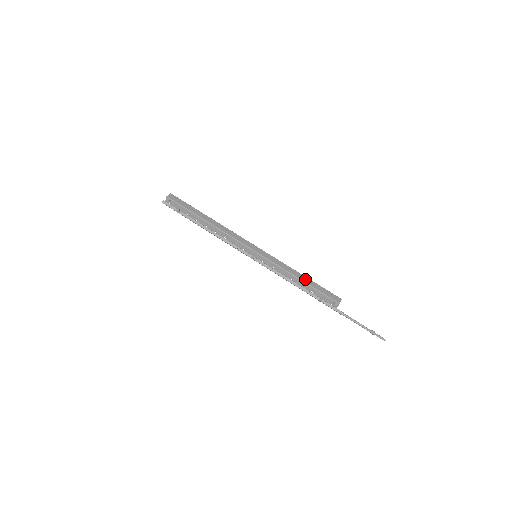
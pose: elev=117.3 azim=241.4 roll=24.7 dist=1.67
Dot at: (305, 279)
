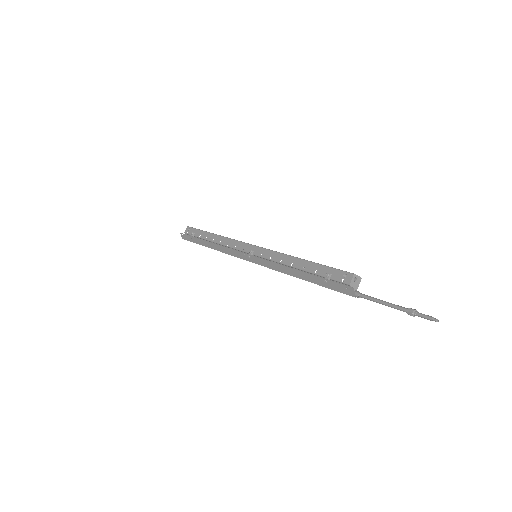
Dot at: occluded
